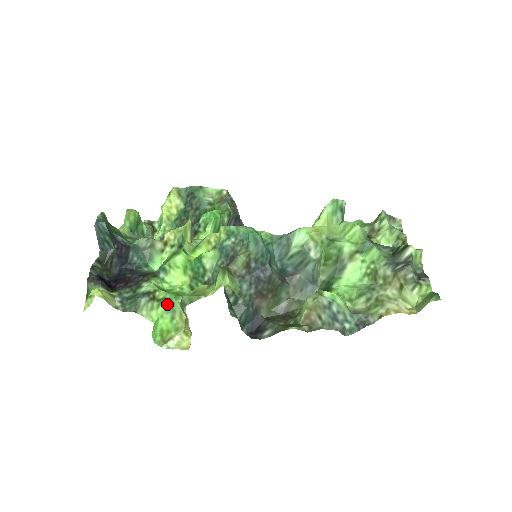
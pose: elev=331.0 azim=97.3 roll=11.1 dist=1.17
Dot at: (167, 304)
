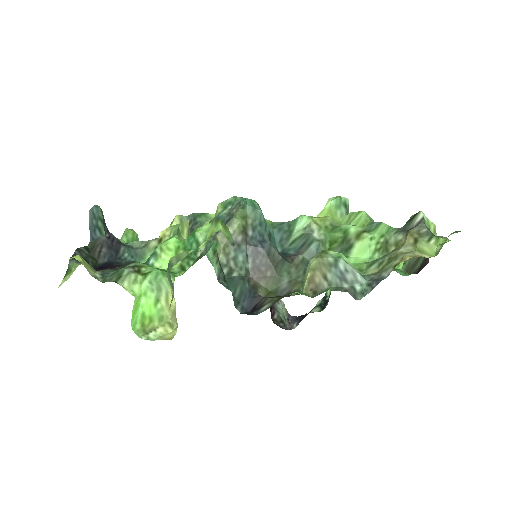
Dot at: (153, 279)
